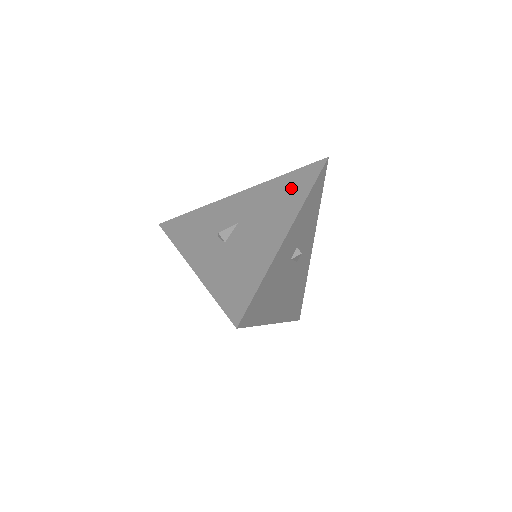
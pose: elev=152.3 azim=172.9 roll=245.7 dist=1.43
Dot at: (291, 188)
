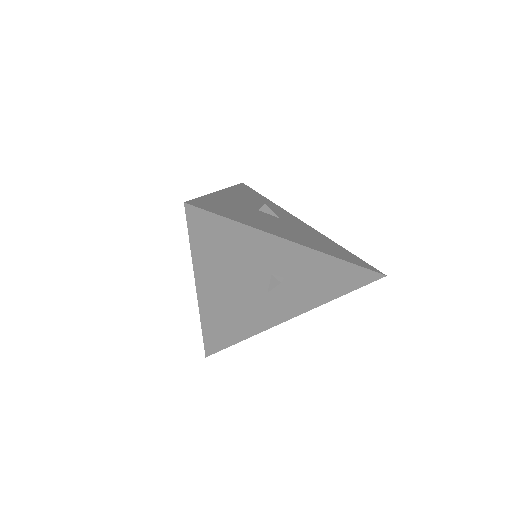
Dot at: occluded
